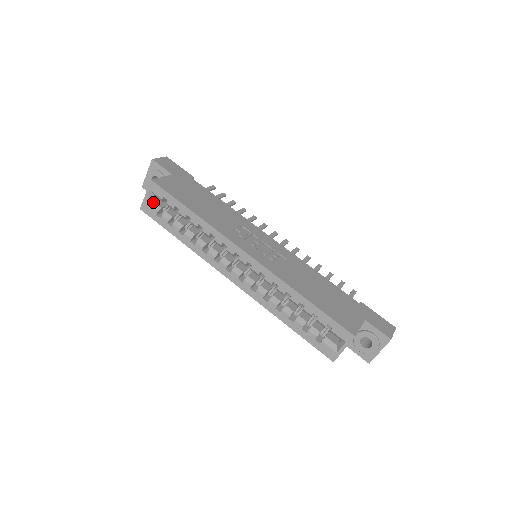
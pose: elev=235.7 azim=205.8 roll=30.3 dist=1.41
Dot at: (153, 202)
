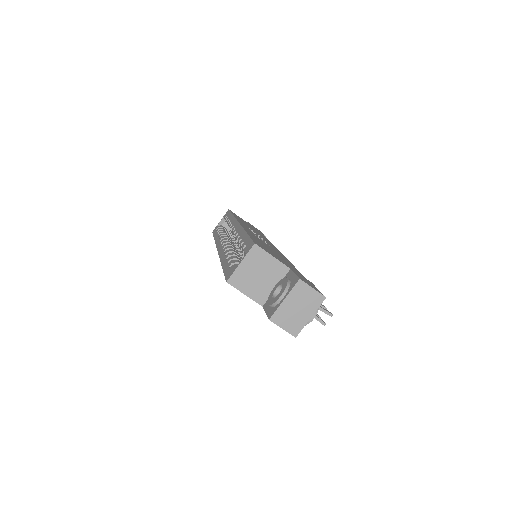
Dot at: occluded
